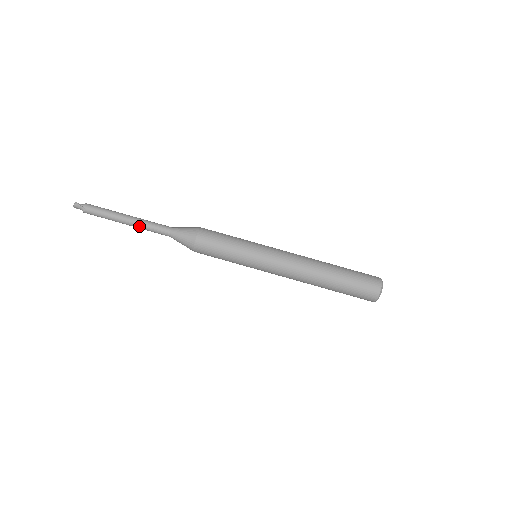
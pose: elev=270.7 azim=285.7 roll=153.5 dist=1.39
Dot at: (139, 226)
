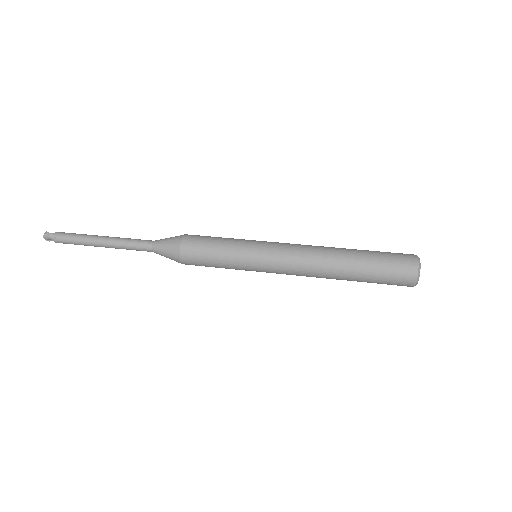
Dot at: (116, 244)
